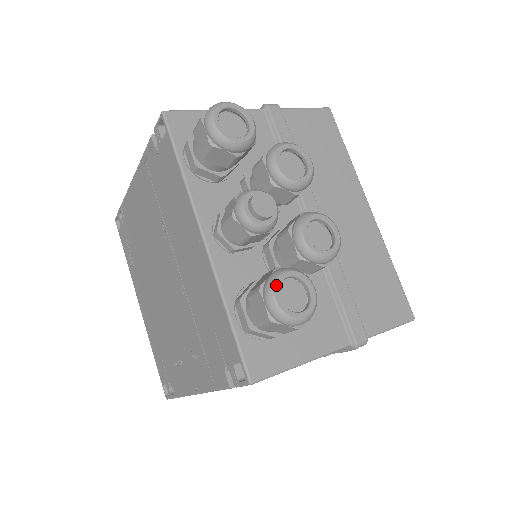
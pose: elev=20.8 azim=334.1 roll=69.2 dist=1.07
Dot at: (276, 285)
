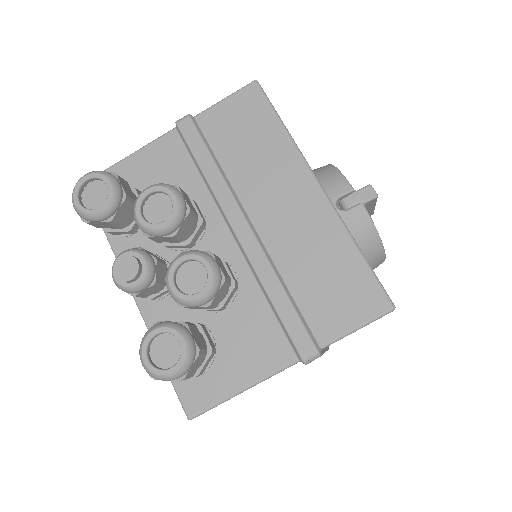
Dot at: (143, 347)
